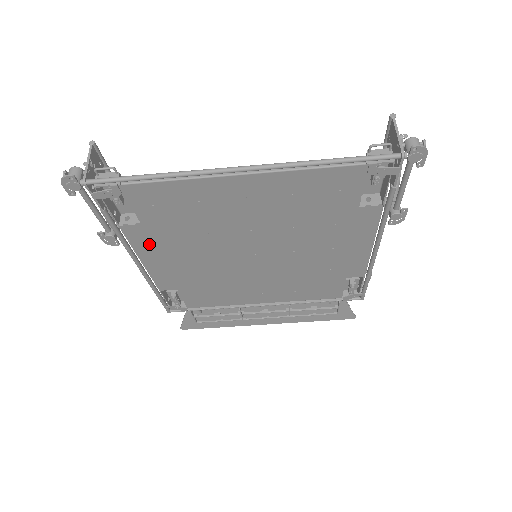
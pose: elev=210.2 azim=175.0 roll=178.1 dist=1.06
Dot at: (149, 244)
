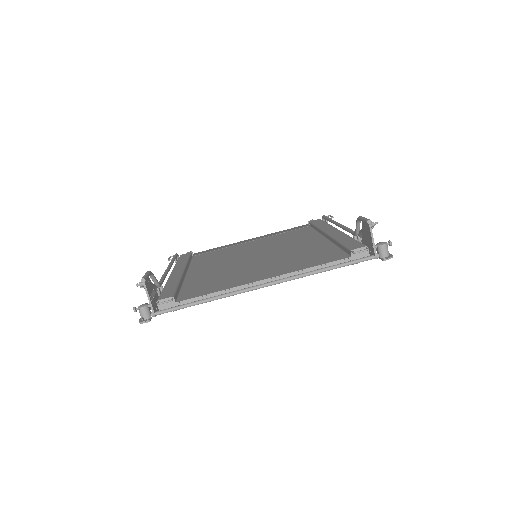
Dot at: occluded
